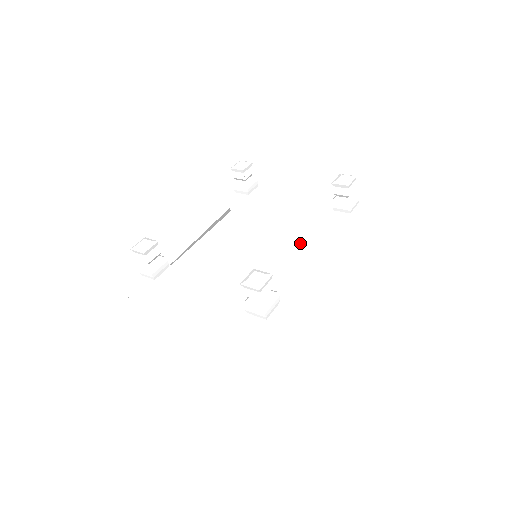
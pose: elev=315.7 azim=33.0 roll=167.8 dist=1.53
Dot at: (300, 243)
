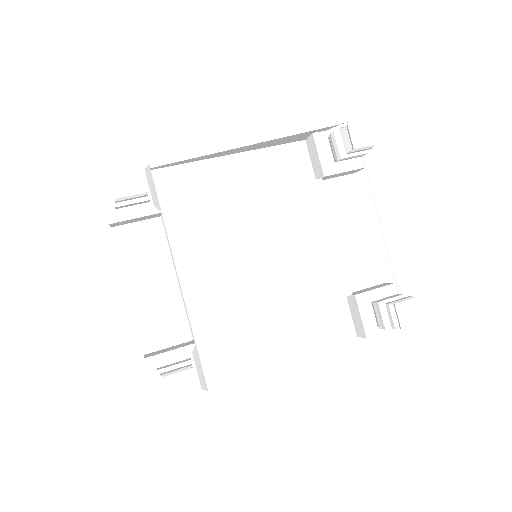
Dot at: (302, 302)
